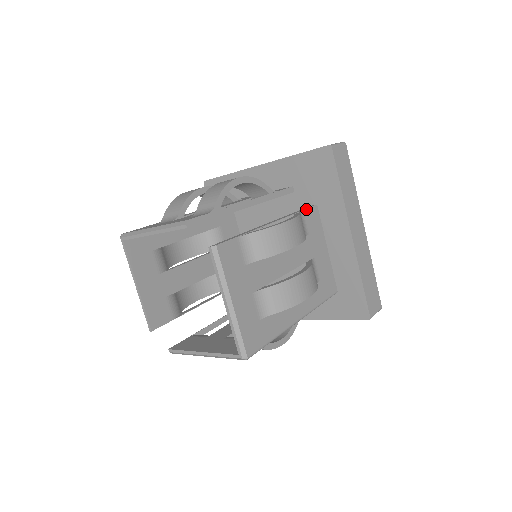
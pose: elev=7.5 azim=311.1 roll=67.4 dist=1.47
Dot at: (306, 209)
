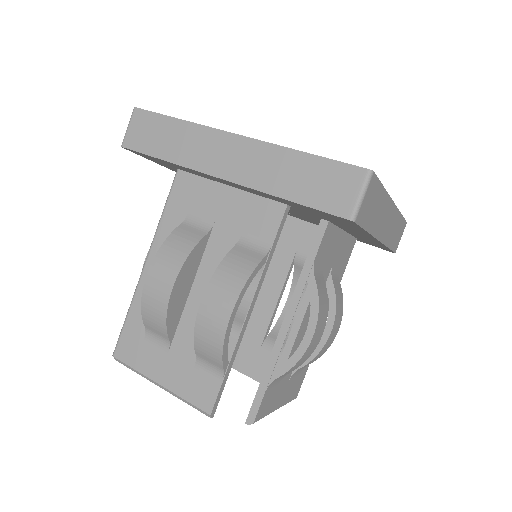
Dot at: (318, 250)
